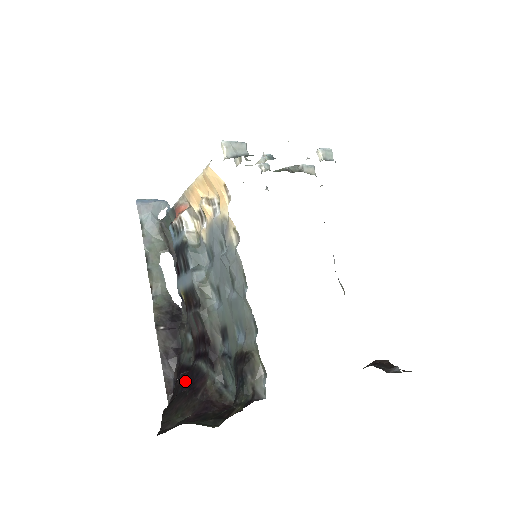
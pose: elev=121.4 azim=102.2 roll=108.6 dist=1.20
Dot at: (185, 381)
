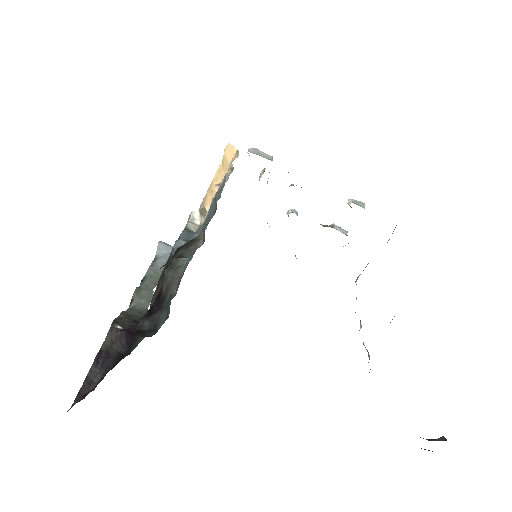
Dot at: occluded
